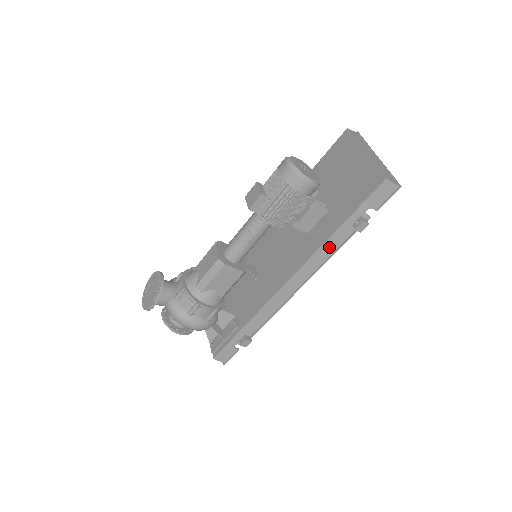
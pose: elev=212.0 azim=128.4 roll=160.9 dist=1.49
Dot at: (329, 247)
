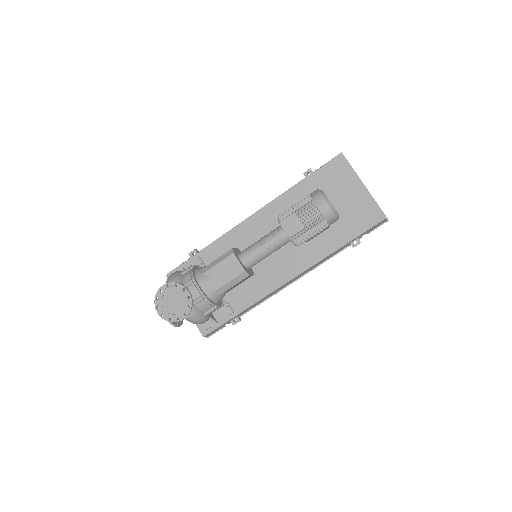
Dot at: (328, 257)
